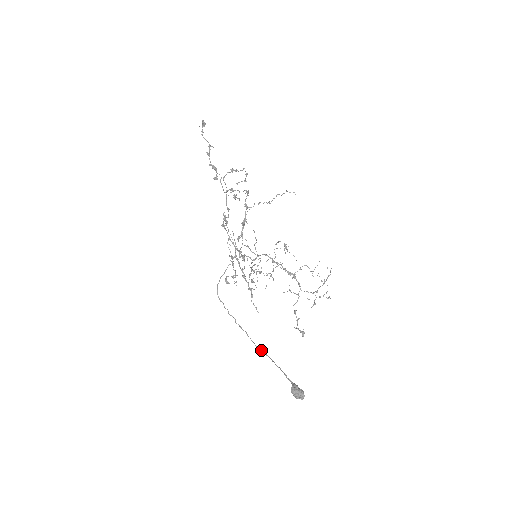
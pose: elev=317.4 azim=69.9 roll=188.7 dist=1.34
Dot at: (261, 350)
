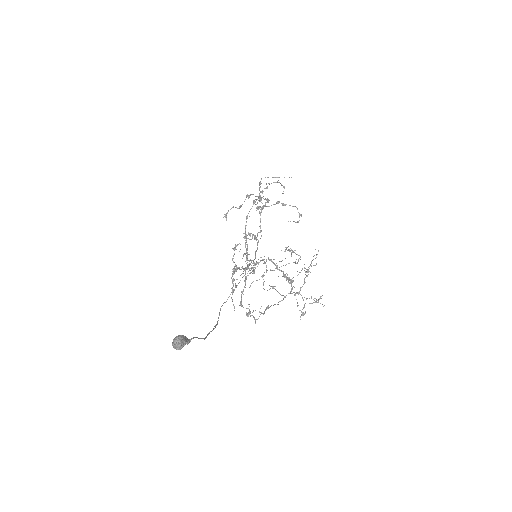
Dot at: (206, 336)
